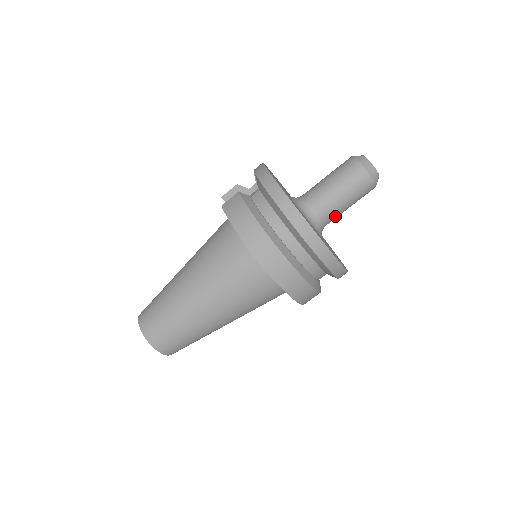
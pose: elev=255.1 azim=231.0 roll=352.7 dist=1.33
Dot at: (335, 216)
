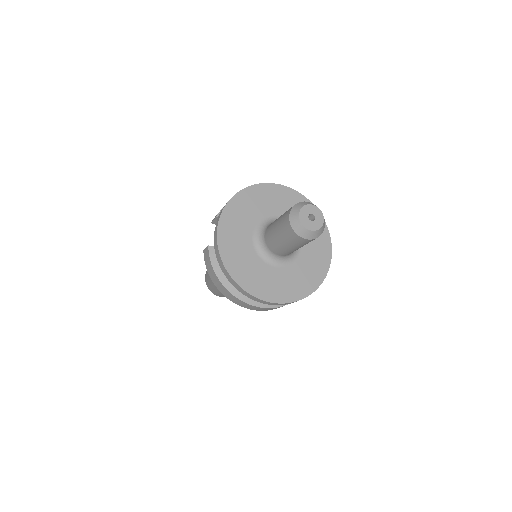
Dot at: (295, 250)
